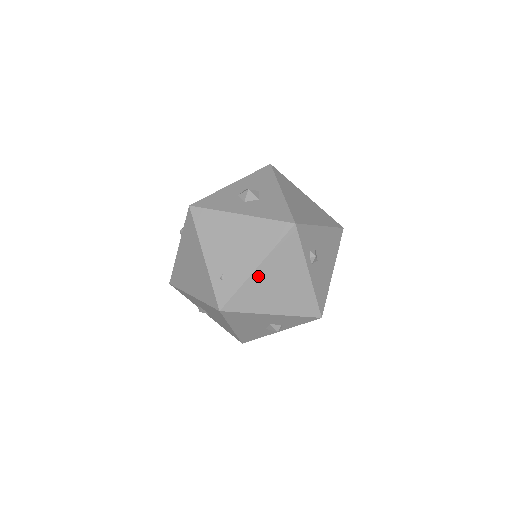
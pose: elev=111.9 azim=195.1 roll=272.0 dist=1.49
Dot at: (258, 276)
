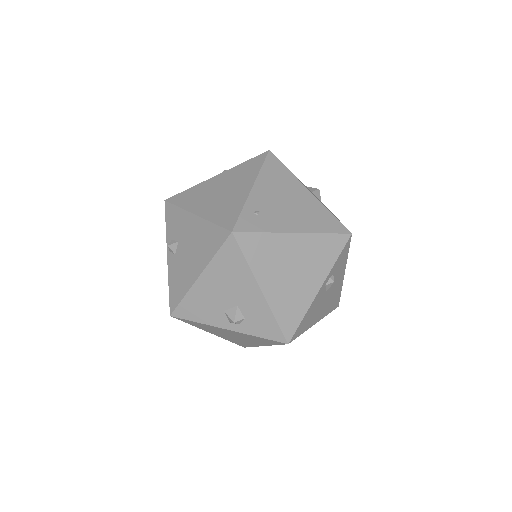
Dot at: (288, 241)
